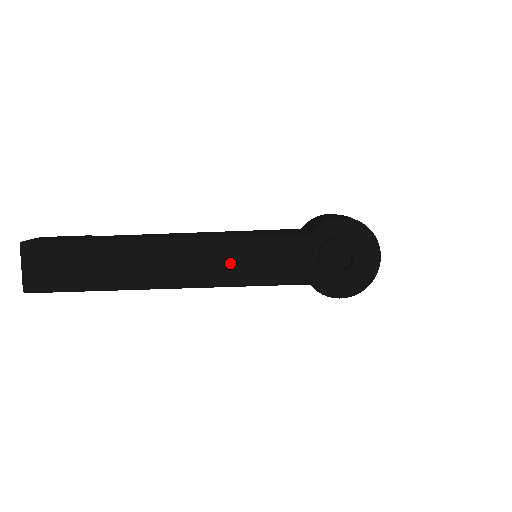
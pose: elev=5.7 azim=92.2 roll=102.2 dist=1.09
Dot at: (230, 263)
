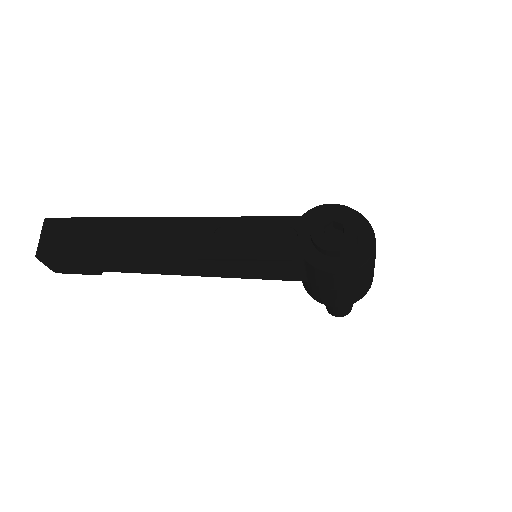
Dot at: (225, 238)
